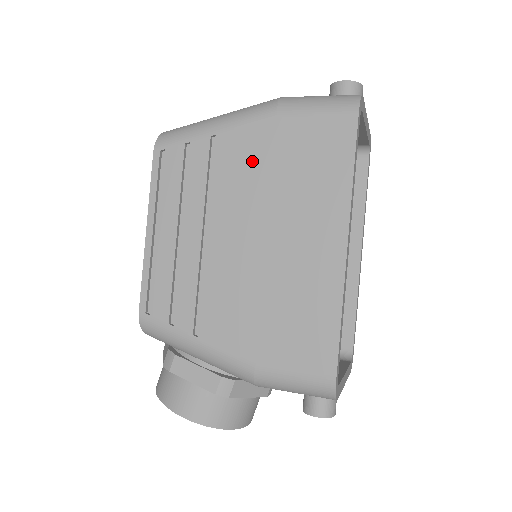
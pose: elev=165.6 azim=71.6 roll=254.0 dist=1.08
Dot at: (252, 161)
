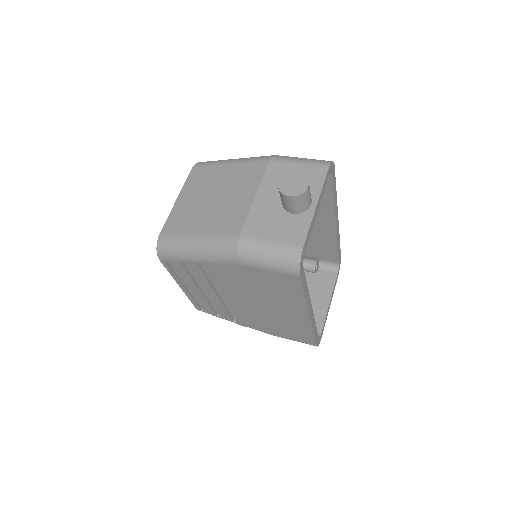
Dot at: (233, 278)
